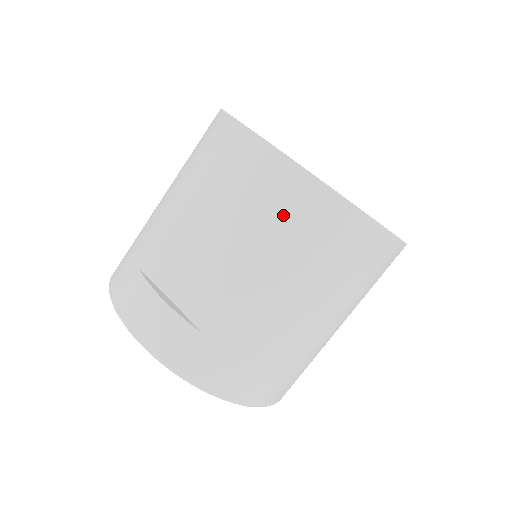
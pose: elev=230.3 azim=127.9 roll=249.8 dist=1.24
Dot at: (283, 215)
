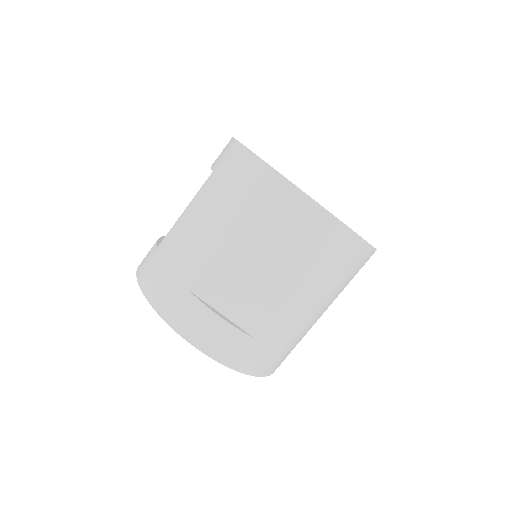
Dot at: (319, 251)
